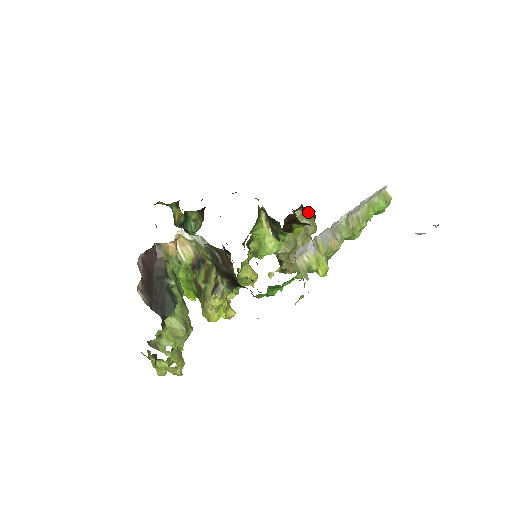
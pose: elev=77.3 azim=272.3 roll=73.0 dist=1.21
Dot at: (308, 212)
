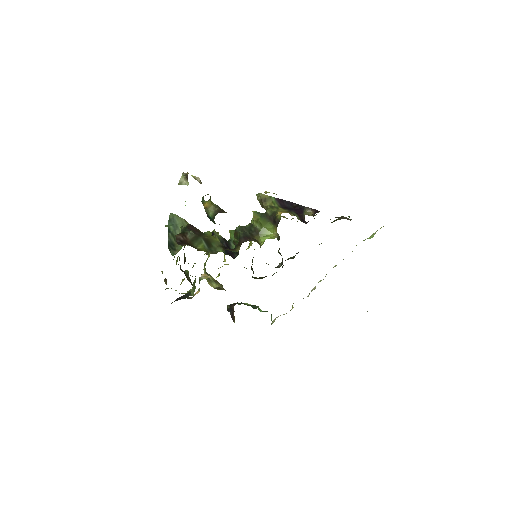
Dot at: occluded
